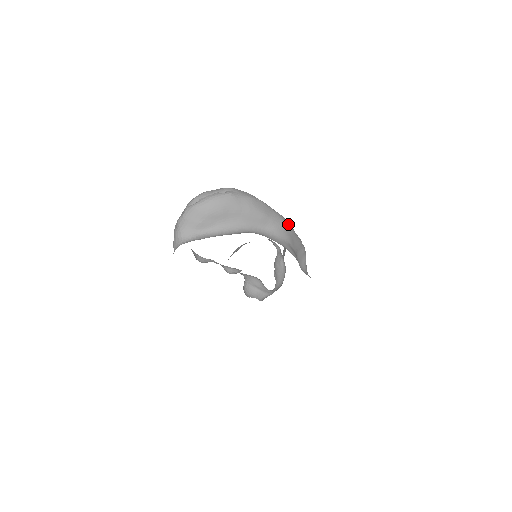
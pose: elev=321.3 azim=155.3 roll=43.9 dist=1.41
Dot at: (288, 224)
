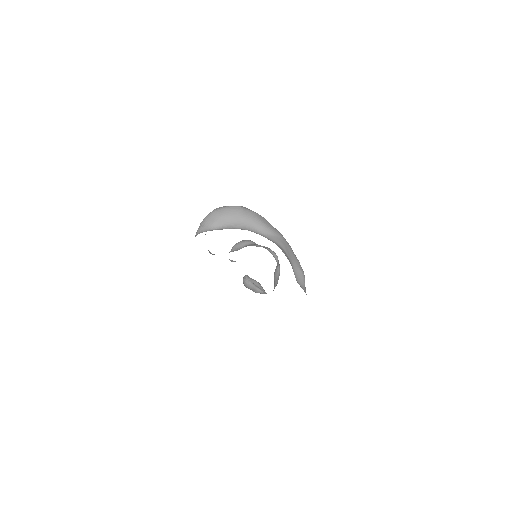
Dot at: occluded
